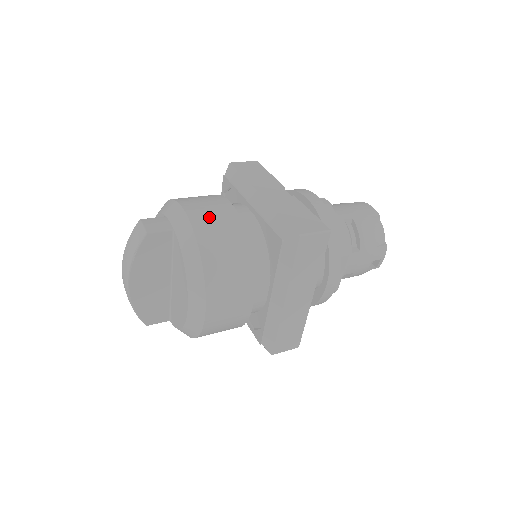
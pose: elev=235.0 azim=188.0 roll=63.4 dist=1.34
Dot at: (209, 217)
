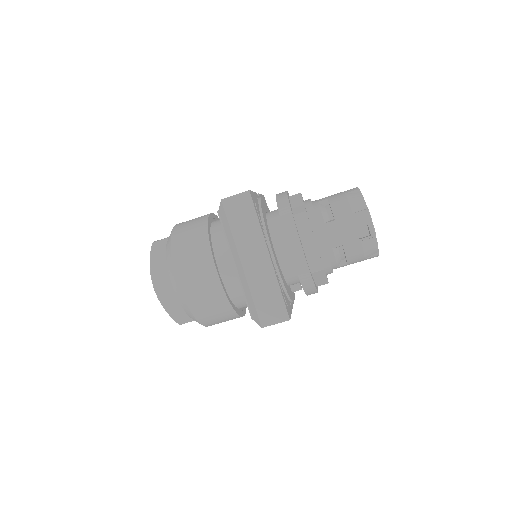
Dot at: (188, 221)
